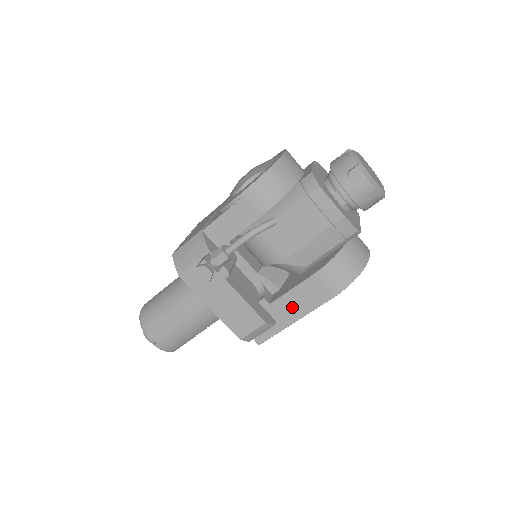
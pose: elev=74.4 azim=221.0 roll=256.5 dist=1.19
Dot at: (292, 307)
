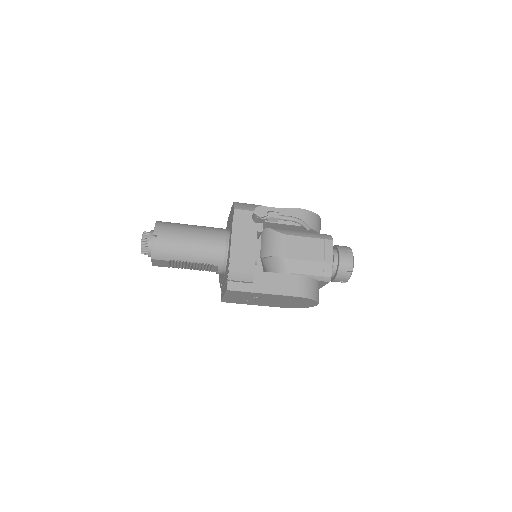
Dot at: (269, 283)
